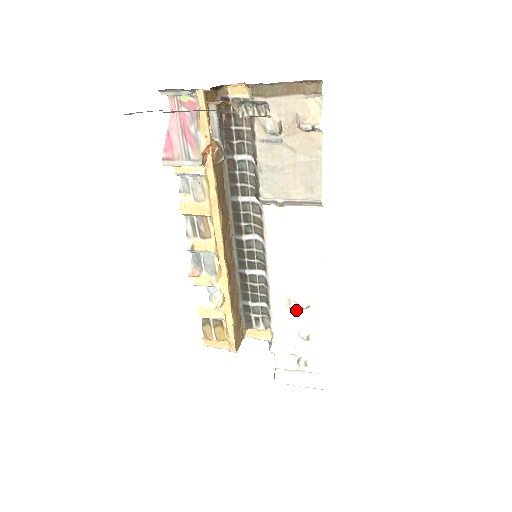
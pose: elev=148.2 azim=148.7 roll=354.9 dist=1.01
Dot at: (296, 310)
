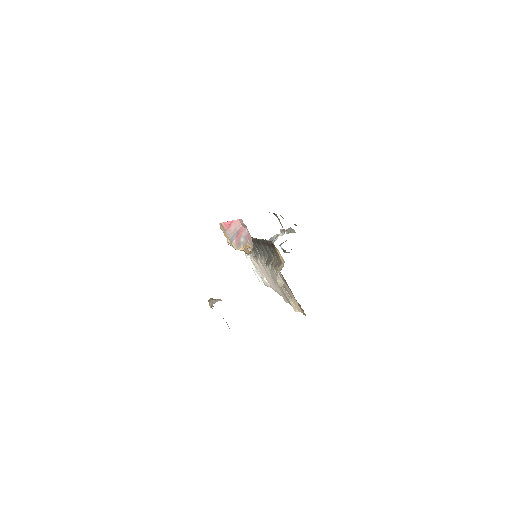
Dot at: occluded
